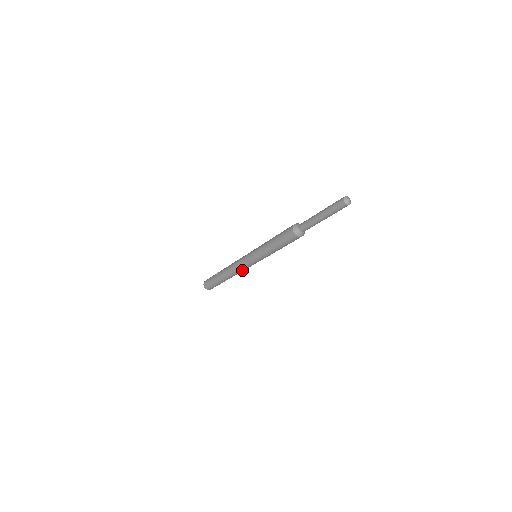
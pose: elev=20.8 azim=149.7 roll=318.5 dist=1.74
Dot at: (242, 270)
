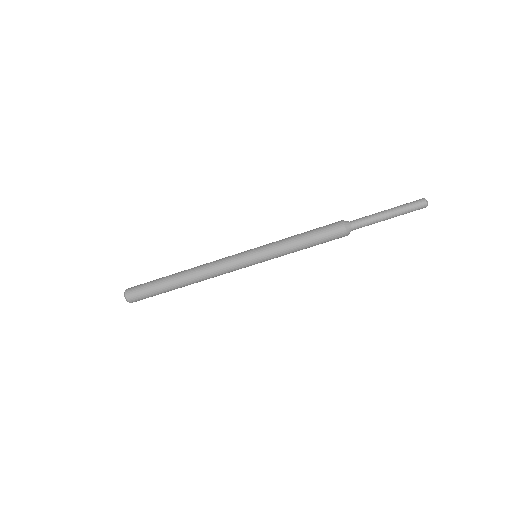
Dot at: (222, 273)
